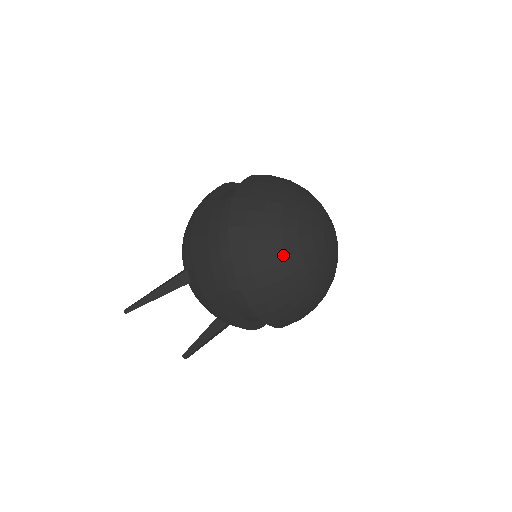
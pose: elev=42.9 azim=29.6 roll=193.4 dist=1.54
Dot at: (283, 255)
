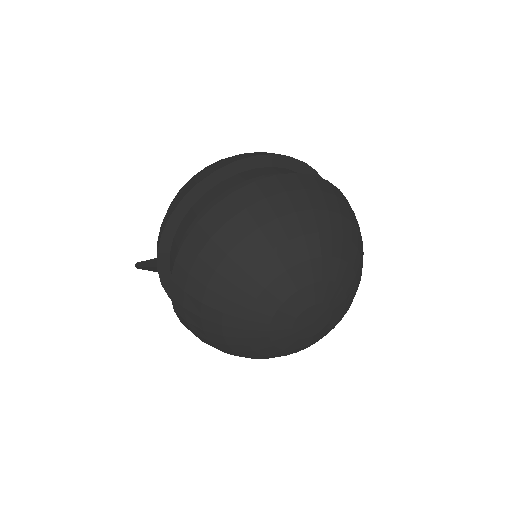
Dot at: (228, 347)
